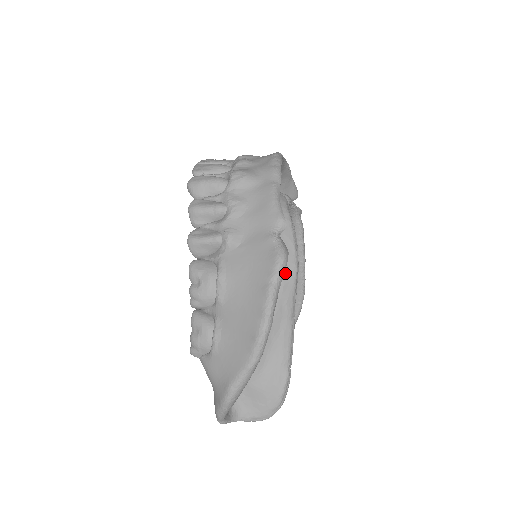
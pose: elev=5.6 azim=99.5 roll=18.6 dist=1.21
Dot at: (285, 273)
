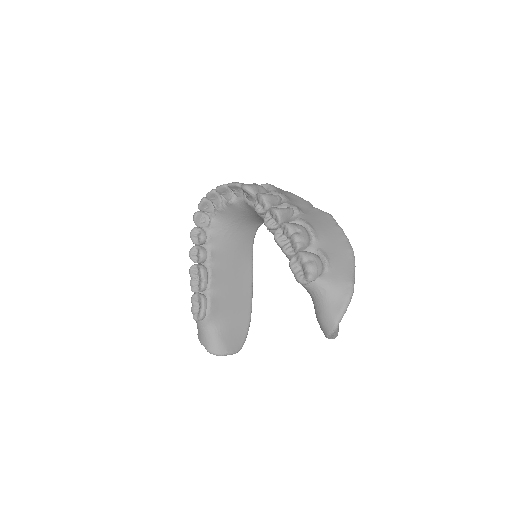
Dot at: occluded
